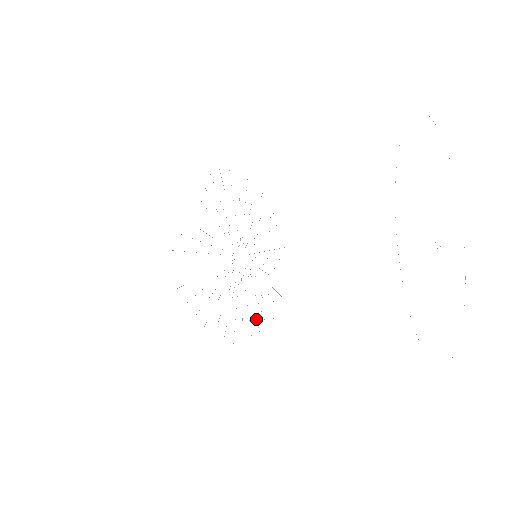
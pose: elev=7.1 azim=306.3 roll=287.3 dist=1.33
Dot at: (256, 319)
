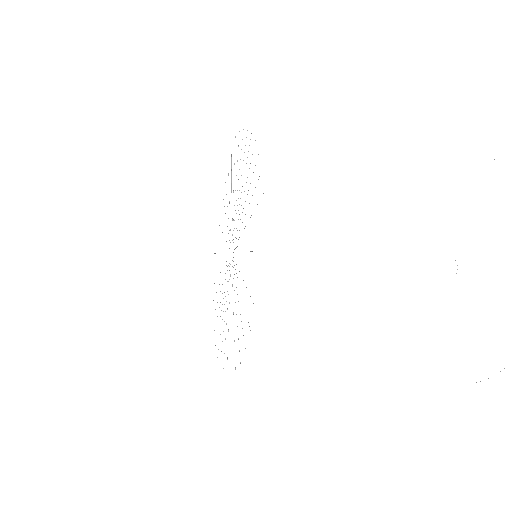
Dot at: occluded
